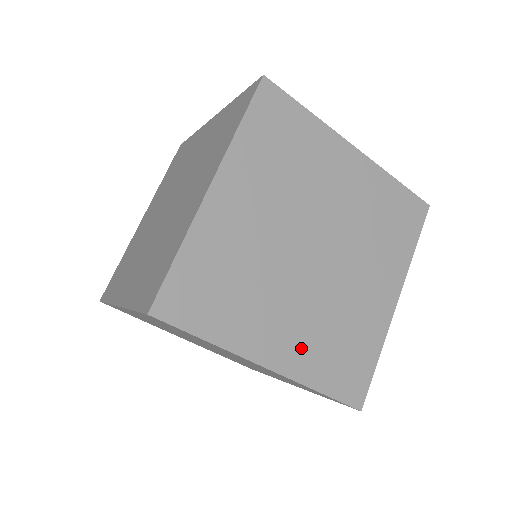
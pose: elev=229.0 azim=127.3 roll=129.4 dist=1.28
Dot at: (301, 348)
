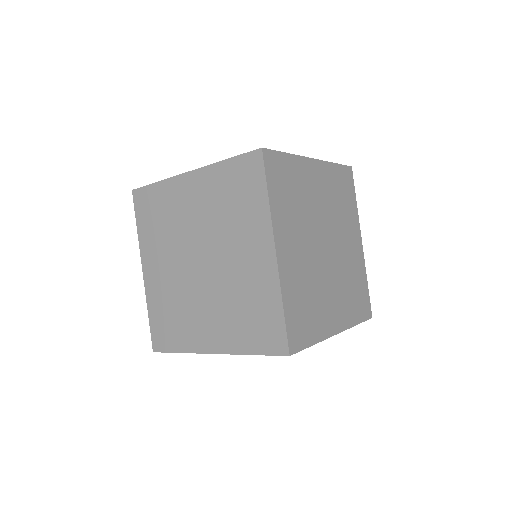
Dot at: (293, 271)
